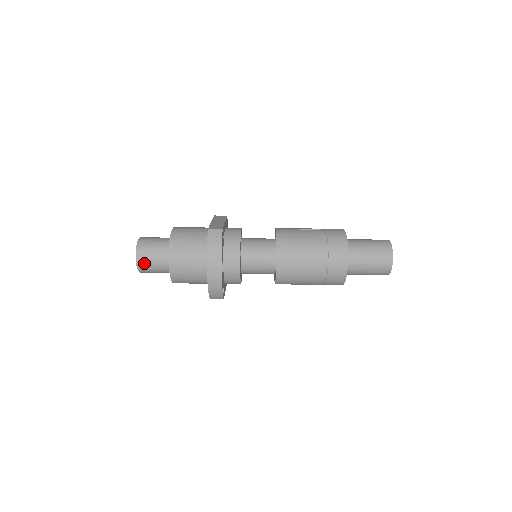
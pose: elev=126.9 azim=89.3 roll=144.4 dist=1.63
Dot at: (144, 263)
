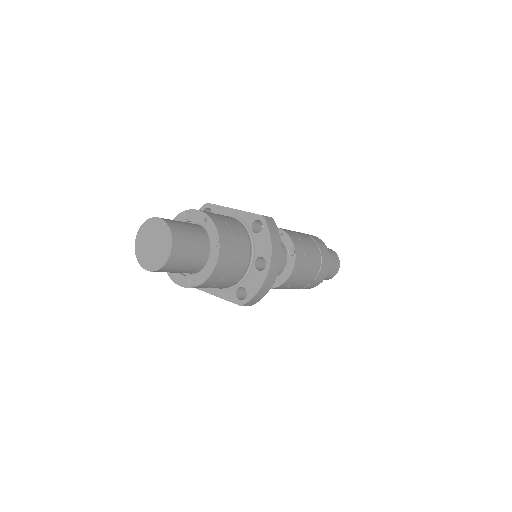
Dot at: (179, 255)
